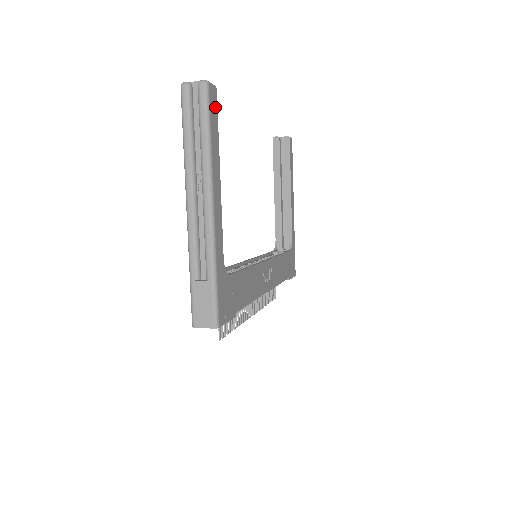
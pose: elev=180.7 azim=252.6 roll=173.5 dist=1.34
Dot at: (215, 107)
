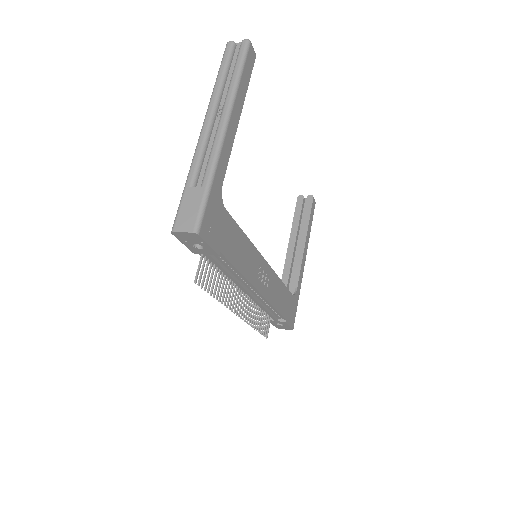
Dot at: (251, 65)
